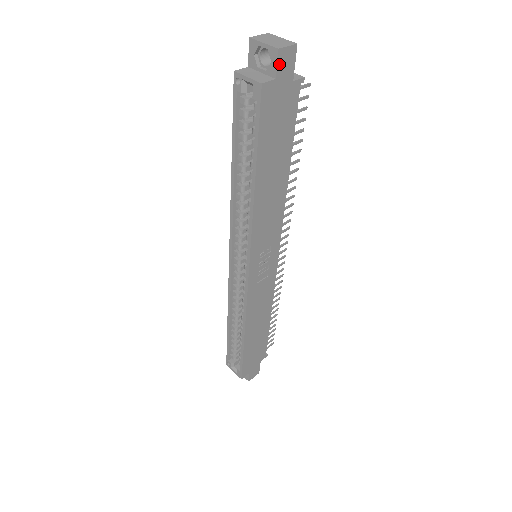
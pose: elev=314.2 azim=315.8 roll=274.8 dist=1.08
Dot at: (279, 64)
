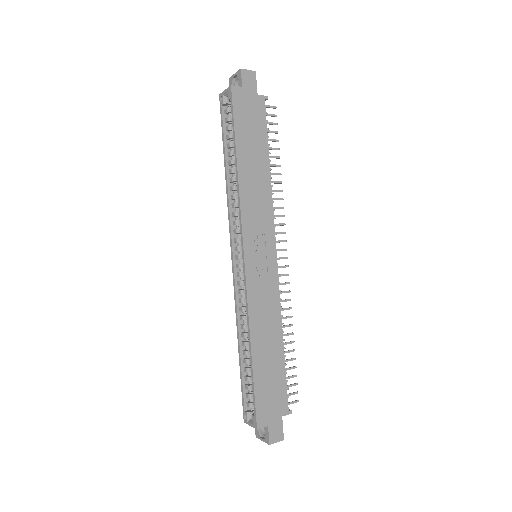
Dot at: (243, 78)
